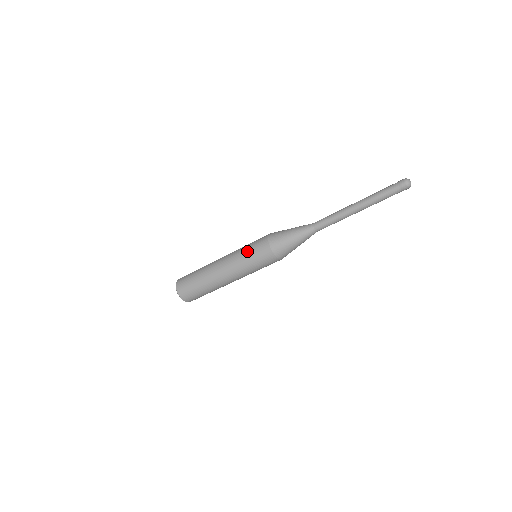
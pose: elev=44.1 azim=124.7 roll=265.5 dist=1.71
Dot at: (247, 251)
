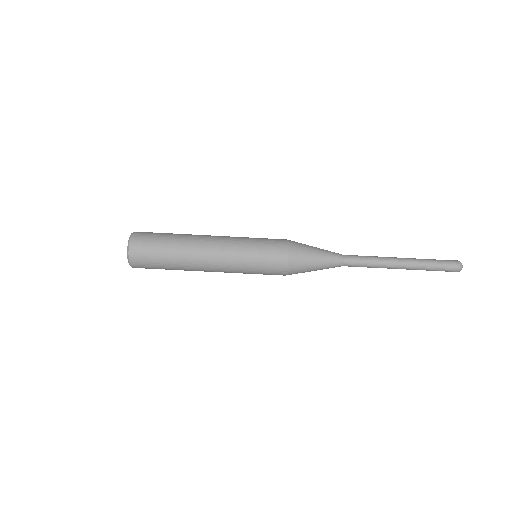
Dot at: (255, 243)
